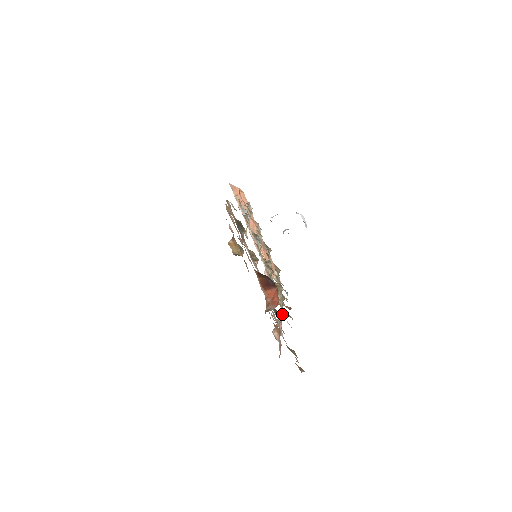
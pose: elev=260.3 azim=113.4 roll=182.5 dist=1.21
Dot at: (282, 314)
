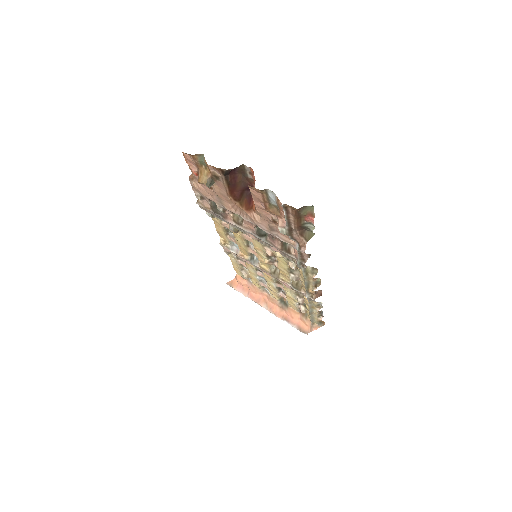
Dot at: occluded
